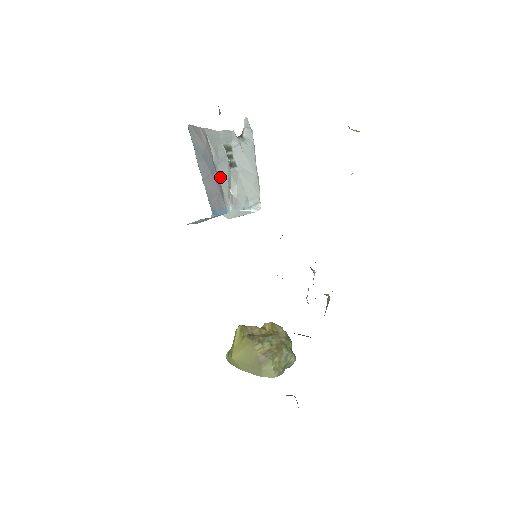
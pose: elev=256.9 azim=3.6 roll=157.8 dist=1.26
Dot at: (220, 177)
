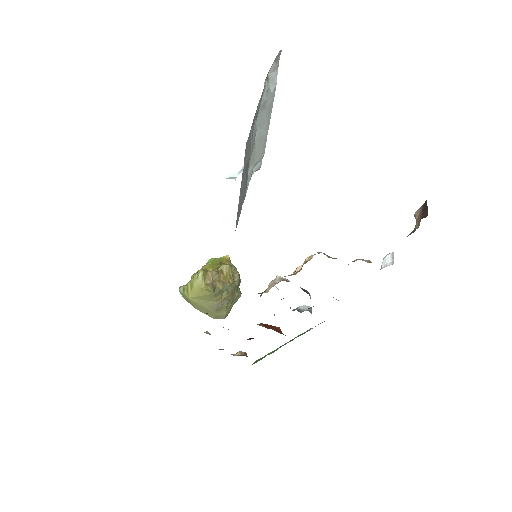
Dot at: occluded
